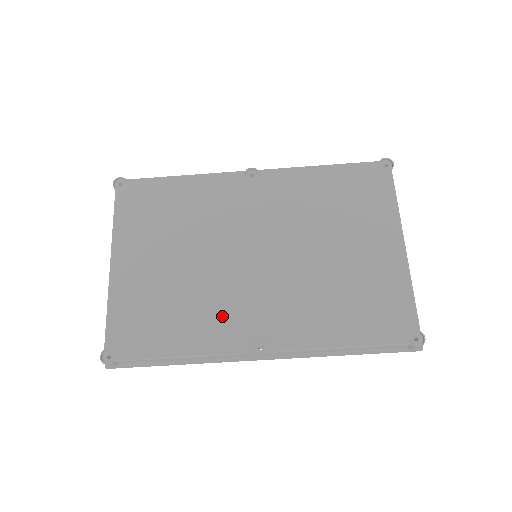
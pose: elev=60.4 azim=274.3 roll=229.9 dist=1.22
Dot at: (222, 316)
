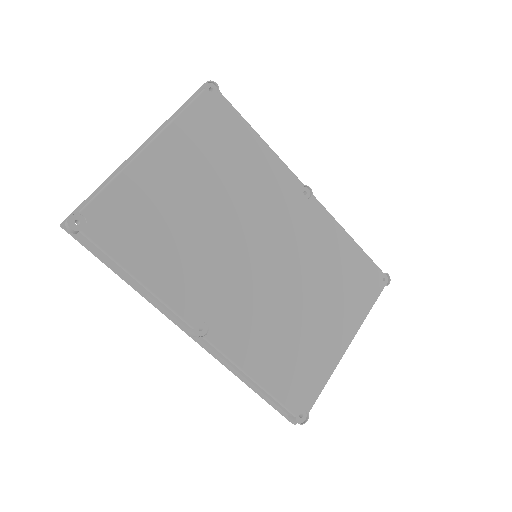
Dot at: (196, 278)
